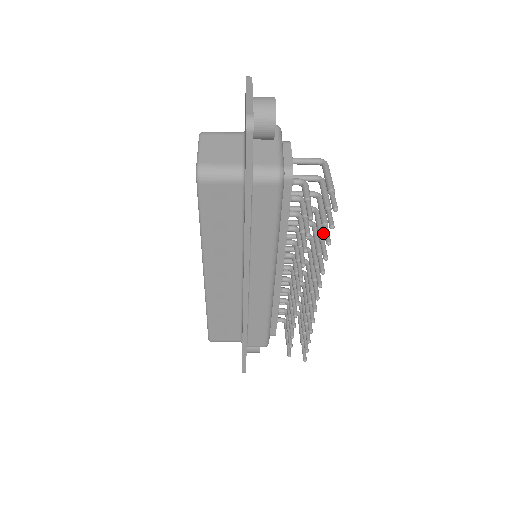
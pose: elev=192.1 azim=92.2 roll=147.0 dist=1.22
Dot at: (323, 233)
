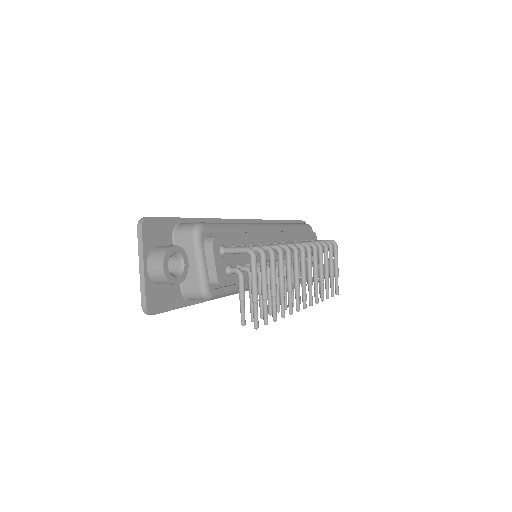
Dot at: (282, 286)
